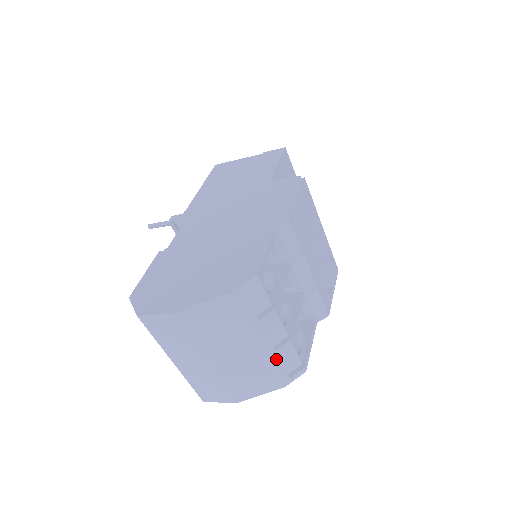
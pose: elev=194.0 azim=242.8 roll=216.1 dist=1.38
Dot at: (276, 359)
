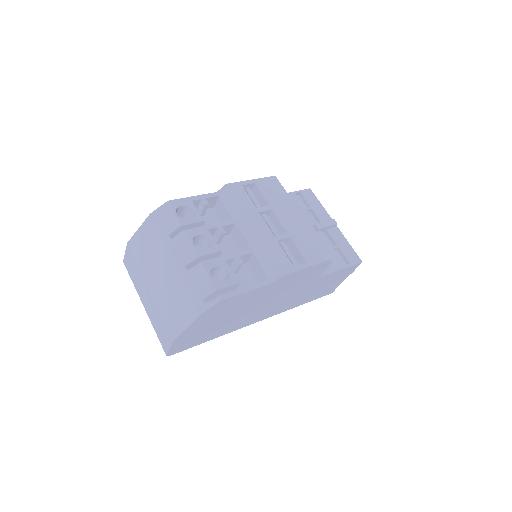
Dot at: (189, 280)
